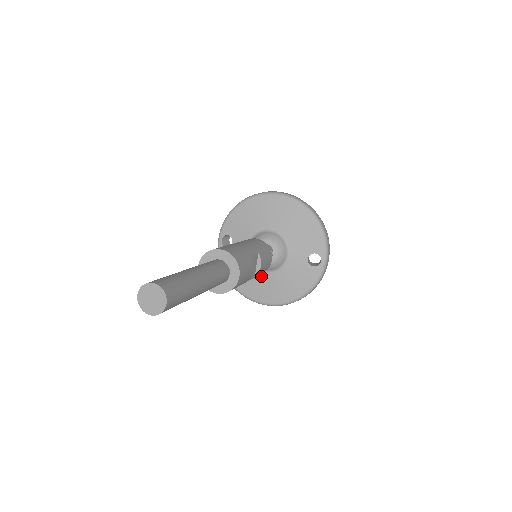
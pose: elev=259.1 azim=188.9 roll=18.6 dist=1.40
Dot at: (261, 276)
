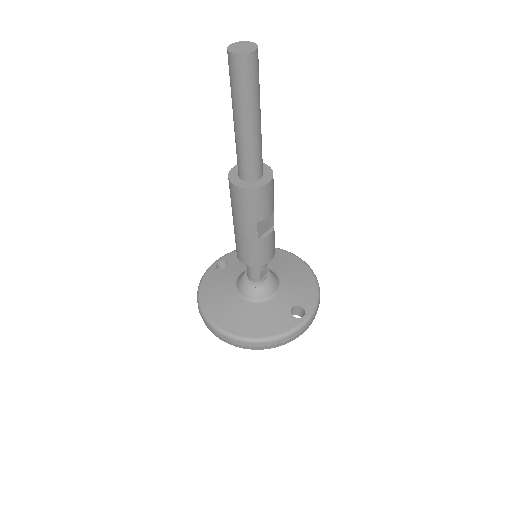
Dot at: (236, 301)
